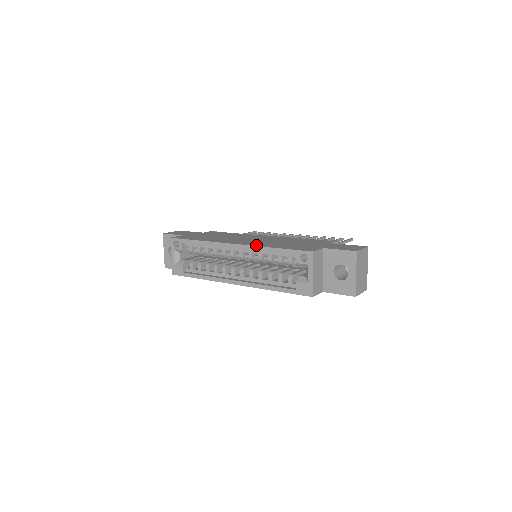
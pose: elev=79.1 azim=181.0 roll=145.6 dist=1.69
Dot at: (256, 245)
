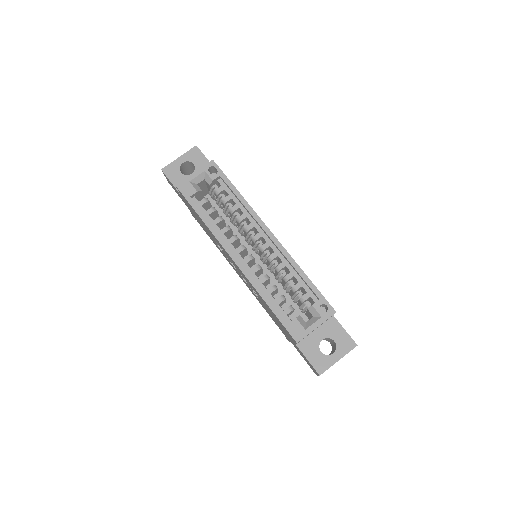
Dot at: (290, 255)
